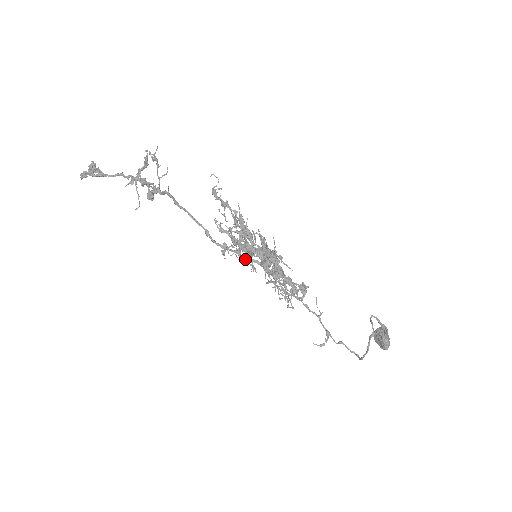
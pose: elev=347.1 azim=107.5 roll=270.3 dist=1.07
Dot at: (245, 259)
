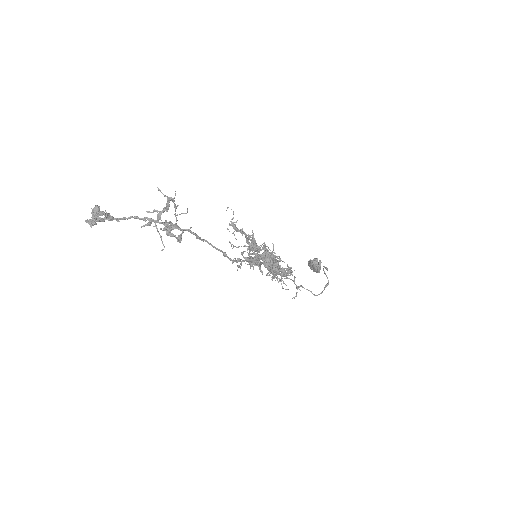
Dot at: occluded
